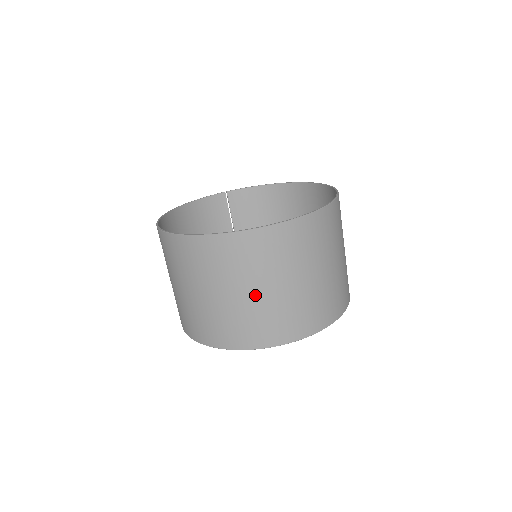
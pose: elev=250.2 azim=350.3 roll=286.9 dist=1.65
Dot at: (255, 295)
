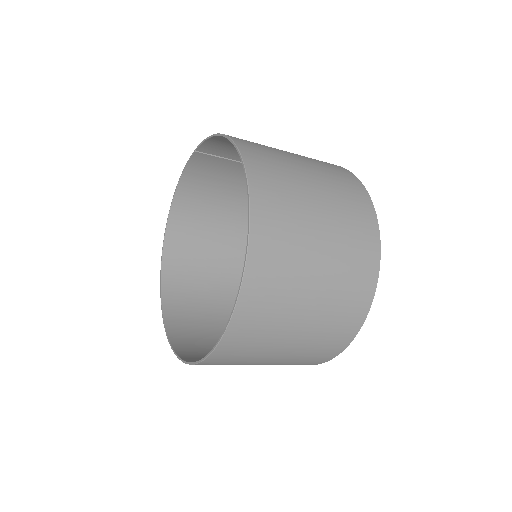
Dot at: occluded
